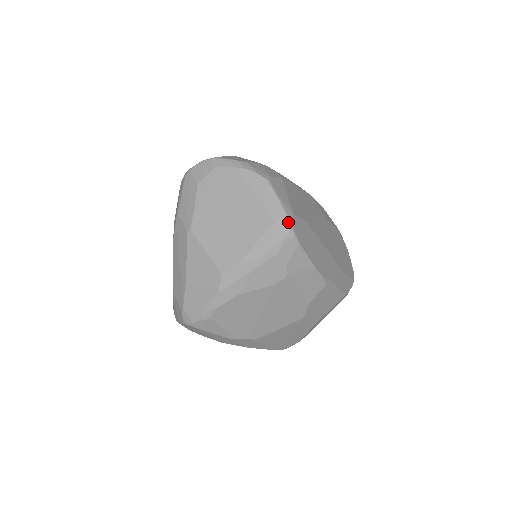
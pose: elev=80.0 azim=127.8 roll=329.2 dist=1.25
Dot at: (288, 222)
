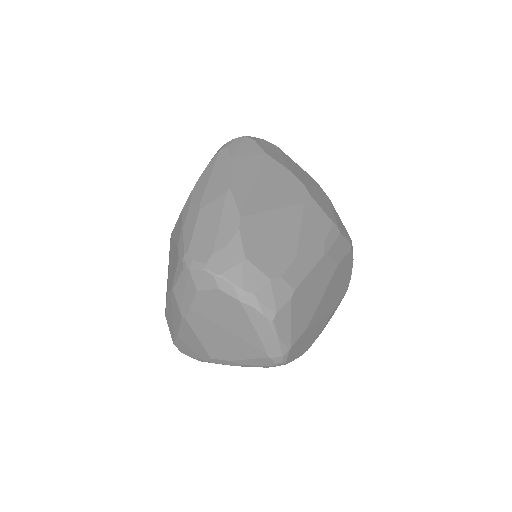
Dot at: (282, 360)
